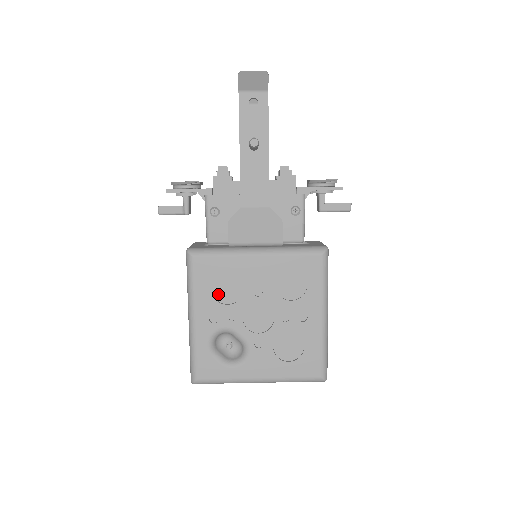
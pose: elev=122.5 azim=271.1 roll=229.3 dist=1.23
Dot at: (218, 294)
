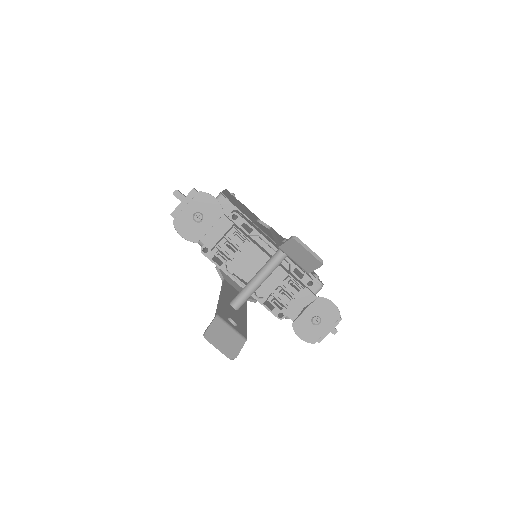
Dot at: occluded
